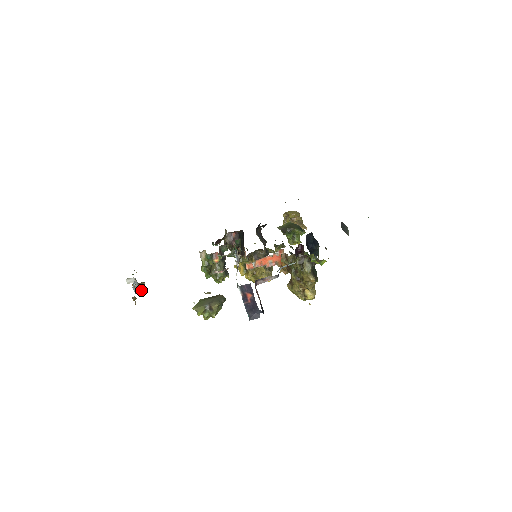
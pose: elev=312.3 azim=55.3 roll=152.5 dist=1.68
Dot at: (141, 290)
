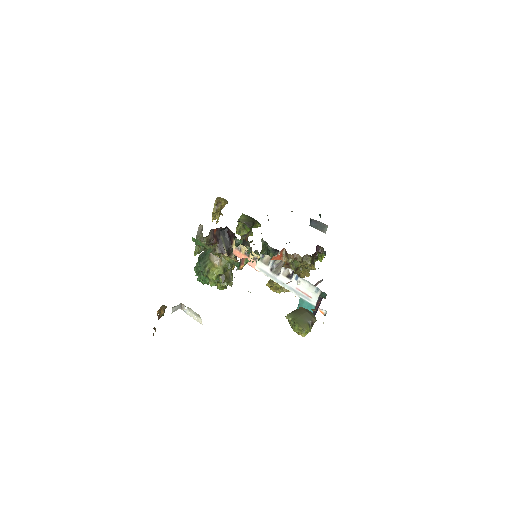
Dot at: (160, 316)
